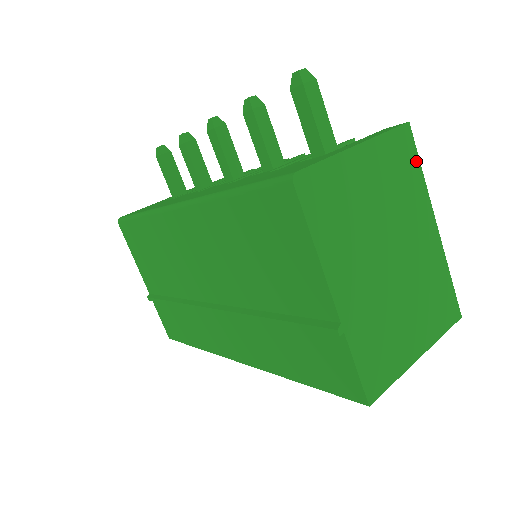
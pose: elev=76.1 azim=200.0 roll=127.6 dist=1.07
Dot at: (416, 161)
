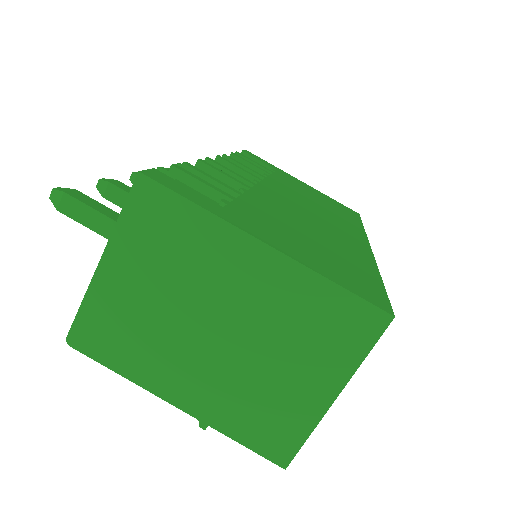
Dot at: (181, 203)
